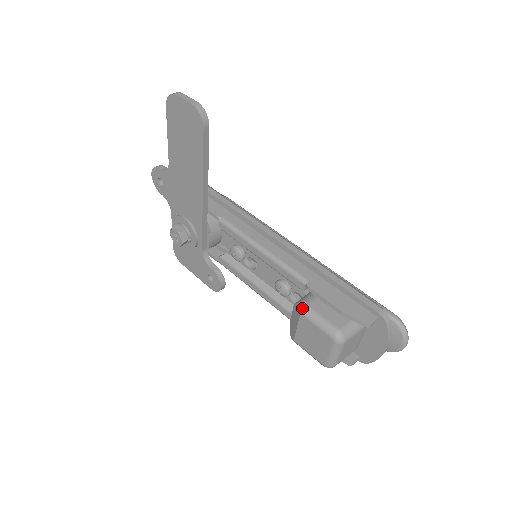
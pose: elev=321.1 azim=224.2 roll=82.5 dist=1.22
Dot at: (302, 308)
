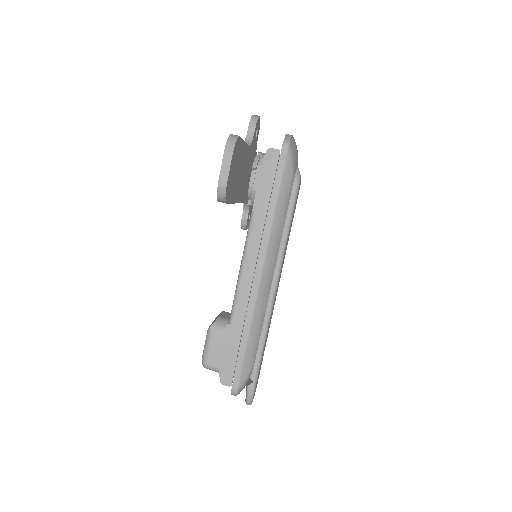
Dot at: (209, 329)
